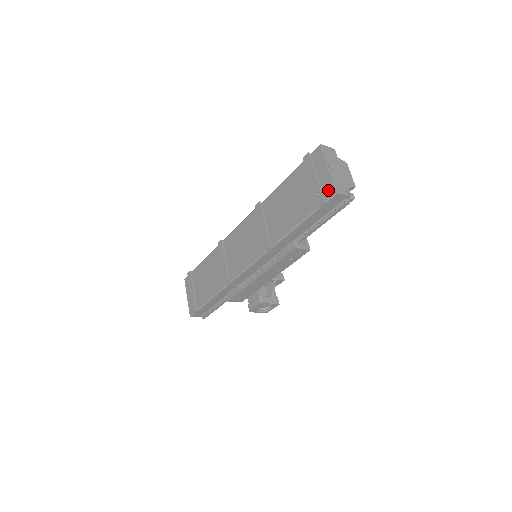
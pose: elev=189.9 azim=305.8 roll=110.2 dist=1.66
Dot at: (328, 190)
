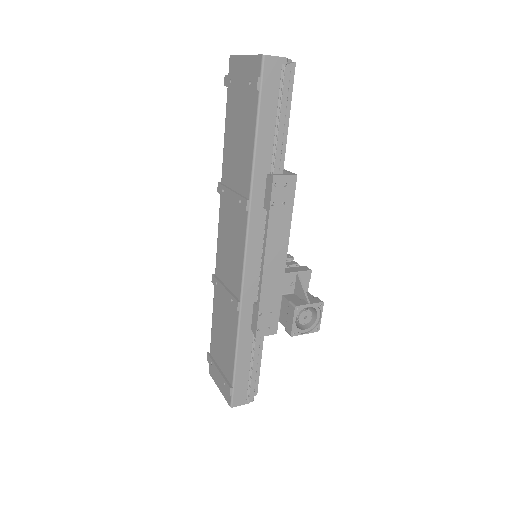
Dot at: (256, 66)
